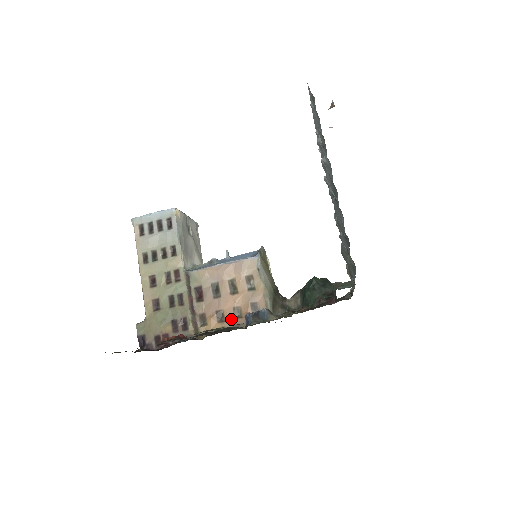
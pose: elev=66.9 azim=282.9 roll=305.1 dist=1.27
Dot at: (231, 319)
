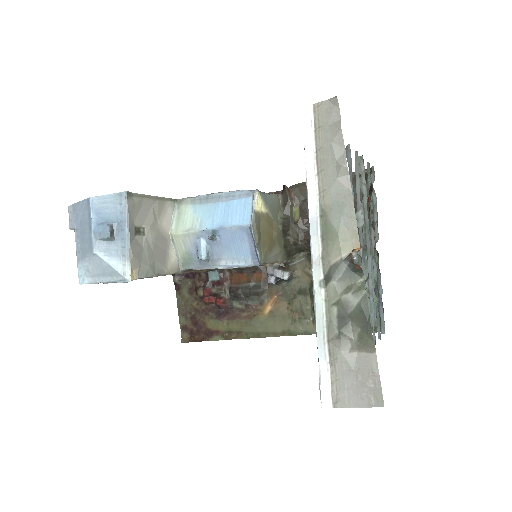
Dot at: occluded
